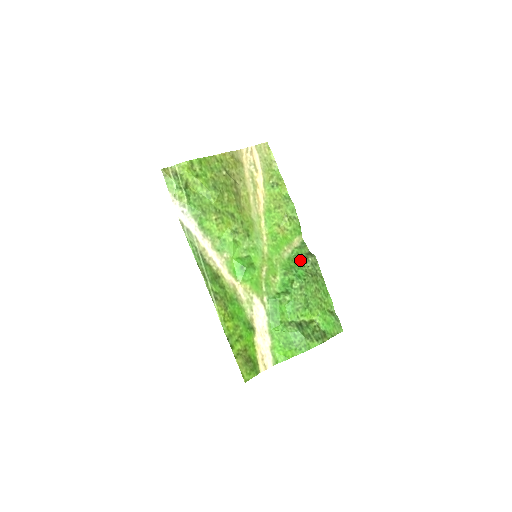
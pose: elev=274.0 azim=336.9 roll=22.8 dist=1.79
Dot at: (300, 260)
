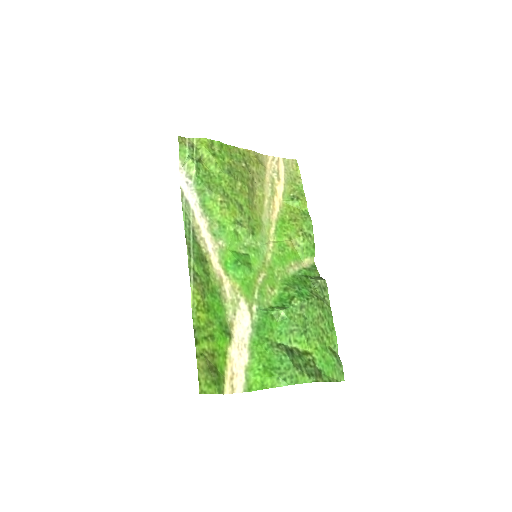
Dot at: (307, 280)
